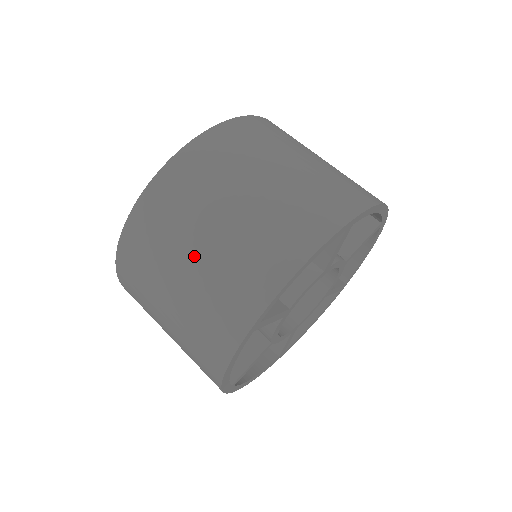
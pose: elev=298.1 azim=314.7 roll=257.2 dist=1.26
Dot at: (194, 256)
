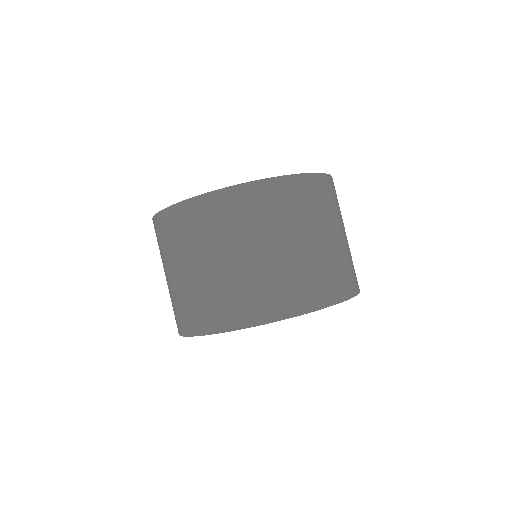
Dot at: (297, 244)
